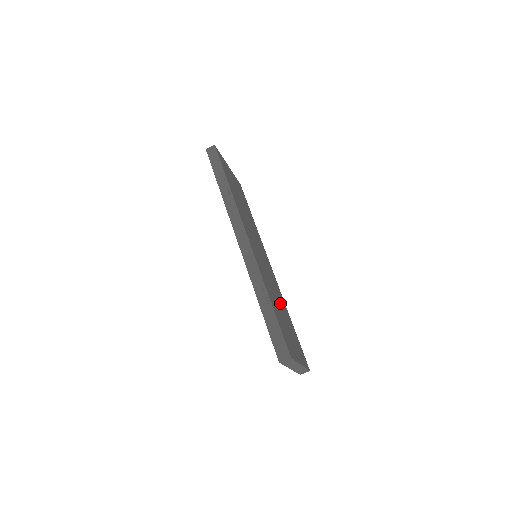
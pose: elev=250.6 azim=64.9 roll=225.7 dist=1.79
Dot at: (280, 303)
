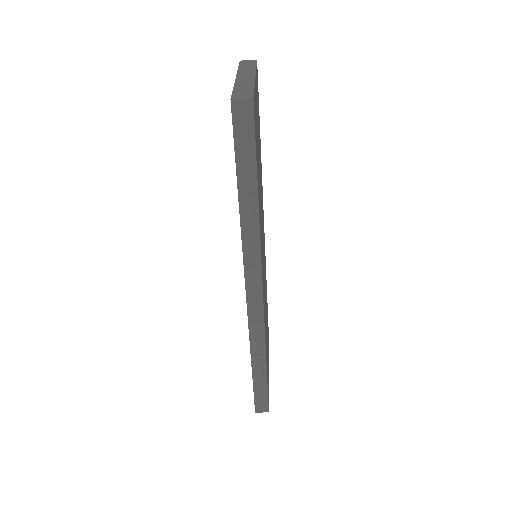
Dot at: occluded
